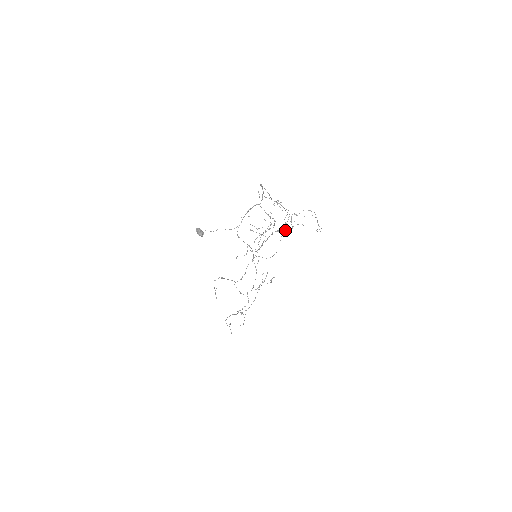
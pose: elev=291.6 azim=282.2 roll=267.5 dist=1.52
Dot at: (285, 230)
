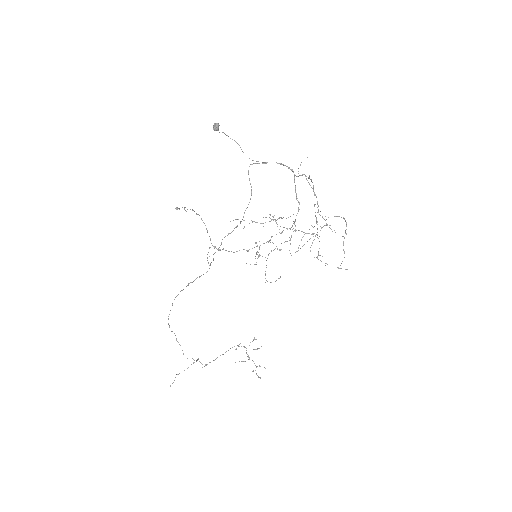
Dot at: occluded
